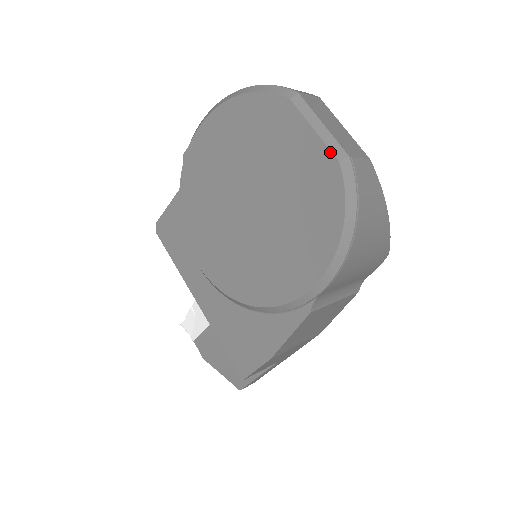
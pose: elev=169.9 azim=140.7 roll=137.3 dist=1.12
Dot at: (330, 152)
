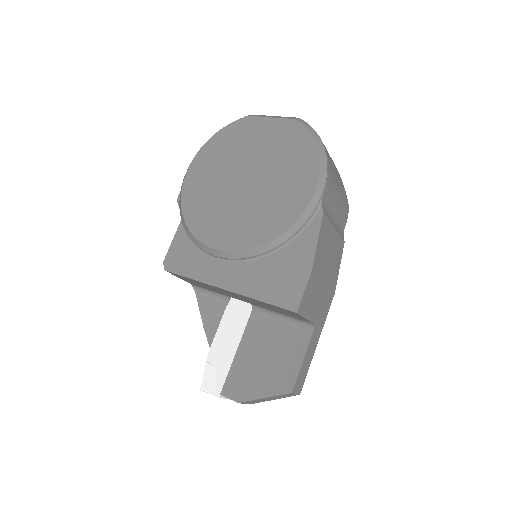
Dot at: (287, 119)
